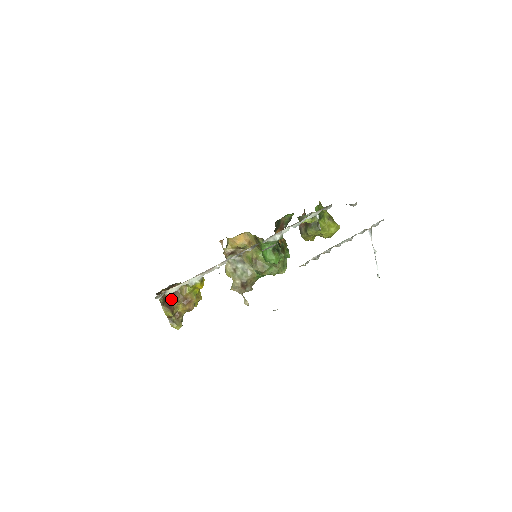
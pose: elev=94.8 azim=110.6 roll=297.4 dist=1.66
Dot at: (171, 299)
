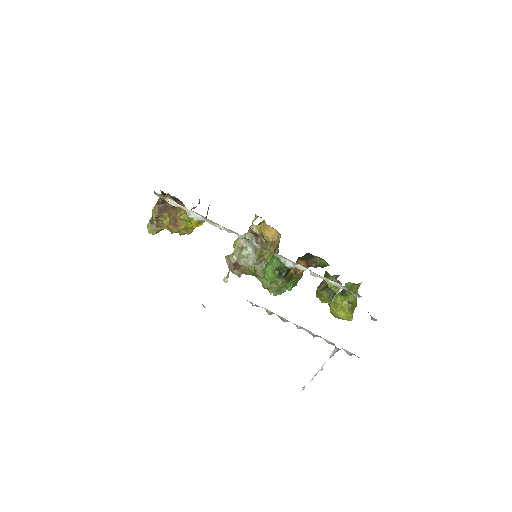
Dot at: (168, 207)
